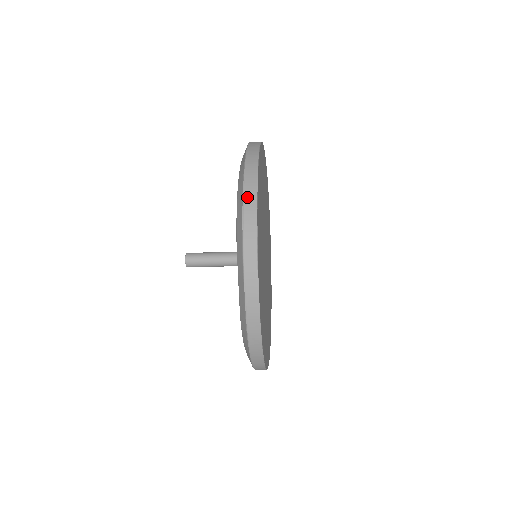
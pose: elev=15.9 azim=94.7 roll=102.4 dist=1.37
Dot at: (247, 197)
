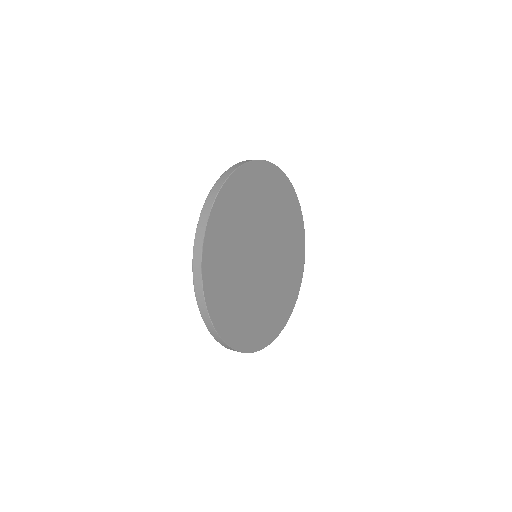
Dot at: (195, 270)
